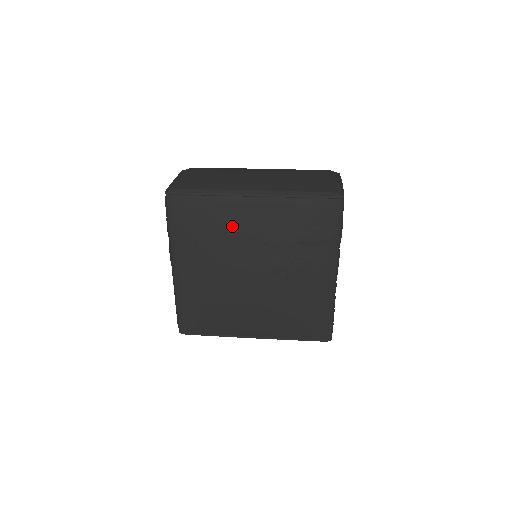
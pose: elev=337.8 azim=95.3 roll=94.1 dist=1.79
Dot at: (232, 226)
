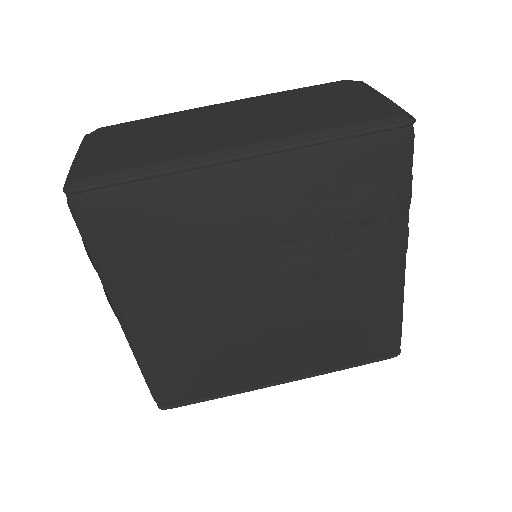
Dot at: (216, 225)
